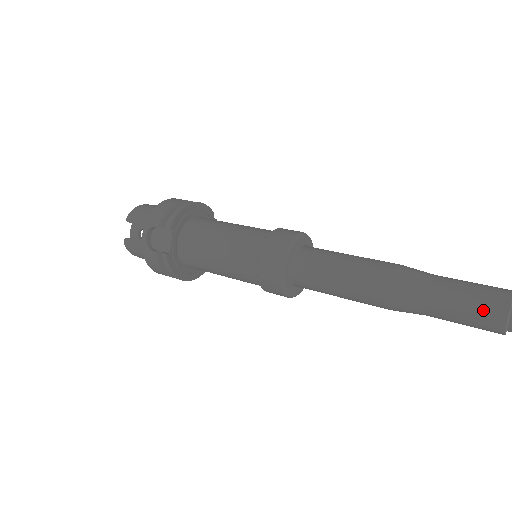
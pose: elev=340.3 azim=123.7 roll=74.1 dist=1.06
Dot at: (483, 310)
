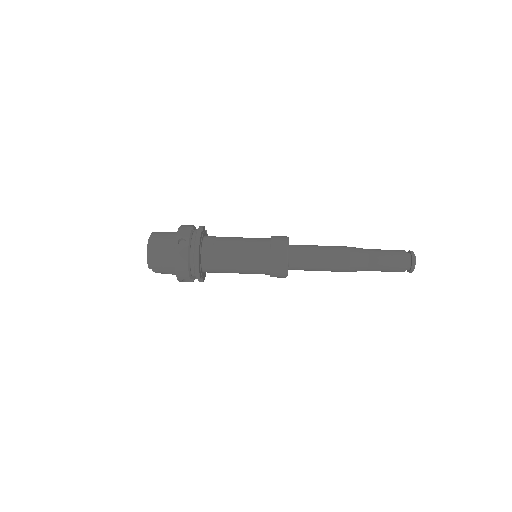
Dot at: occluded
